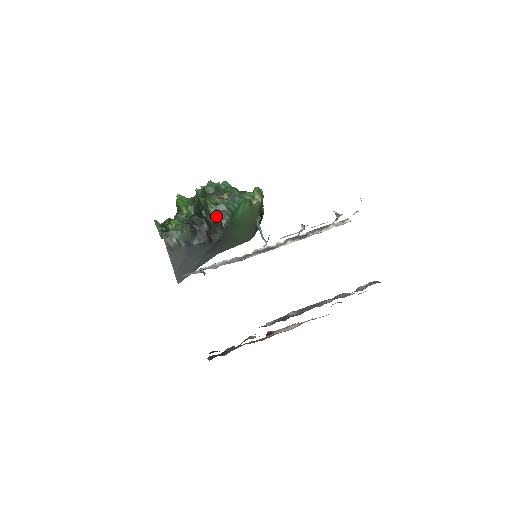
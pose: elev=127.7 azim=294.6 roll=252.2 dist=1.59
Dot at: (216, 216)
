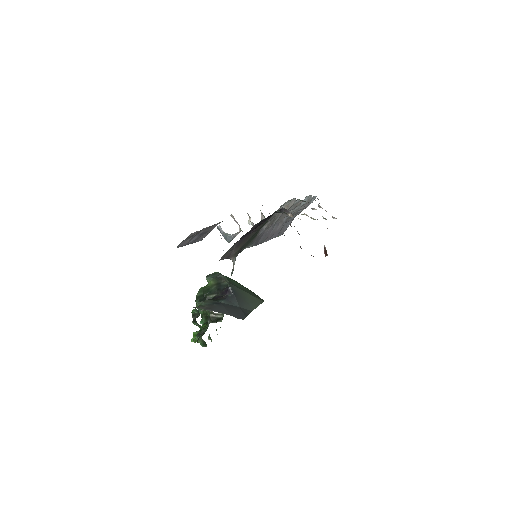
Dot at: (213, 282)
